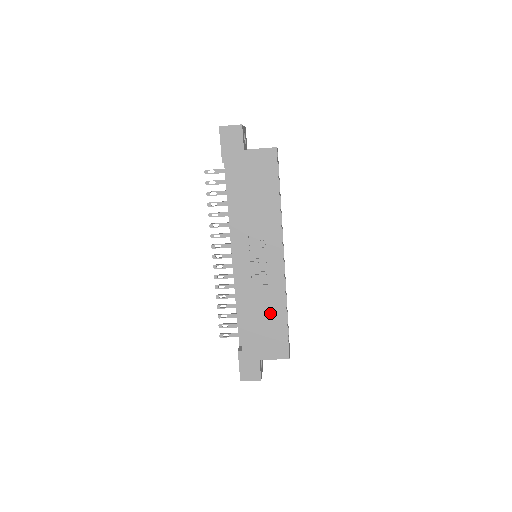
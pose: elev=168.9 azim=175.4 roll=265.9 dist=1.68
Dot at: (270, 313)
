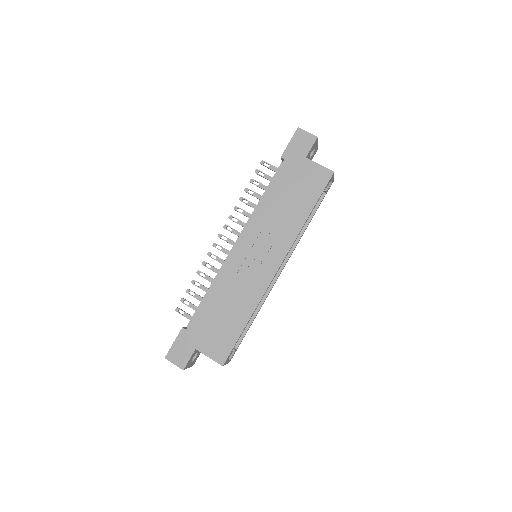
Dot at: (234, 311)
